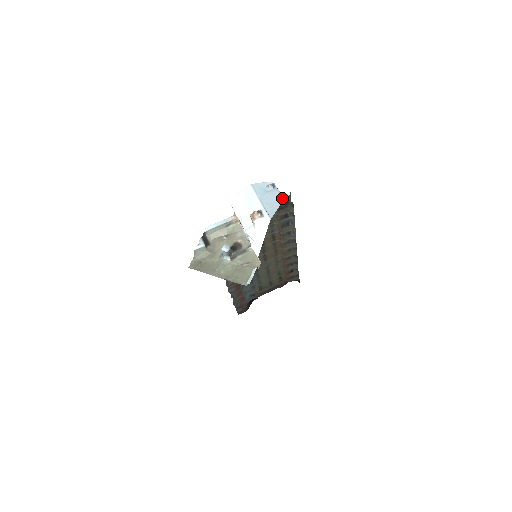
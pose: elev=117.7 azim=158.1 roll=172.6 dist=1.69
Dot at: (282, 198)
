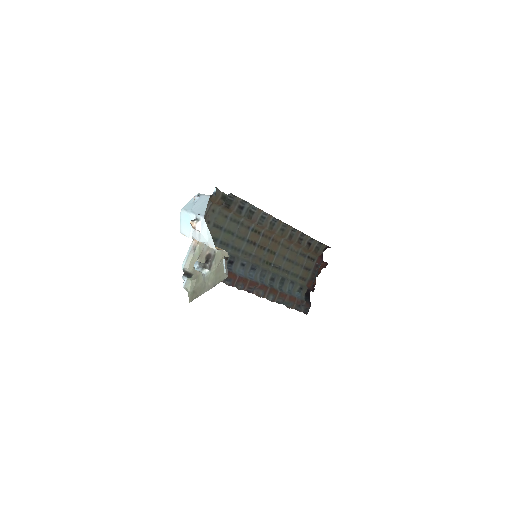
Dot at: (208, 197)
